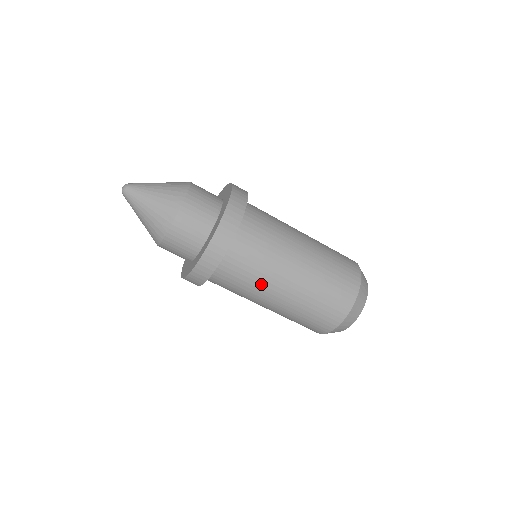
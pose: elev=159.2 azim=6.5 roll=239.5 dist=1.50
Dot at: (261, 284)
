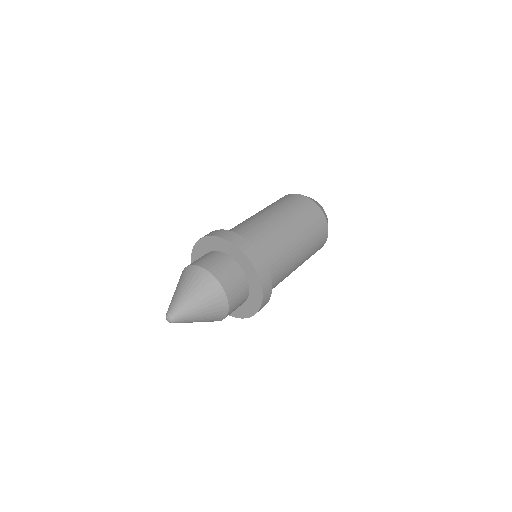
Dot at: (289, 265)
